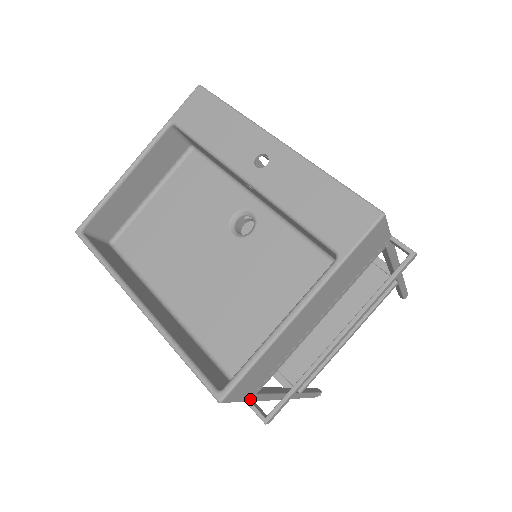
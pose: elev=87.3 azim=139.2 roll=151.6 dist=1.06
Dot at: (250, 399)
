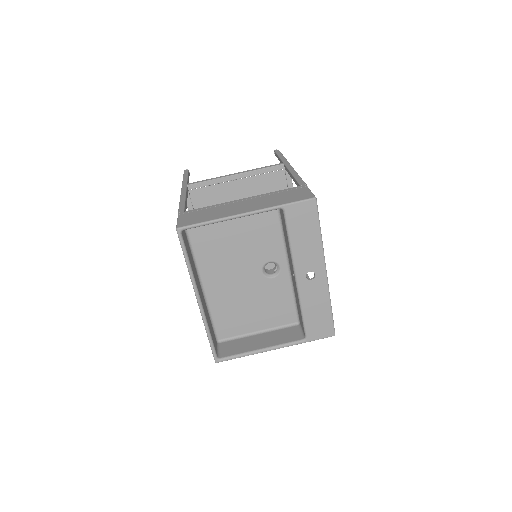
Dot at: occluded
